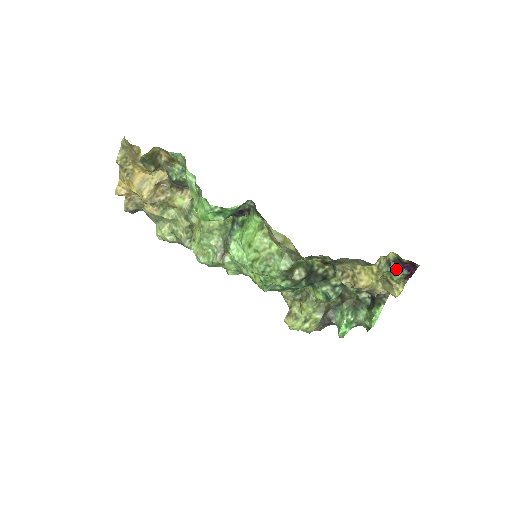
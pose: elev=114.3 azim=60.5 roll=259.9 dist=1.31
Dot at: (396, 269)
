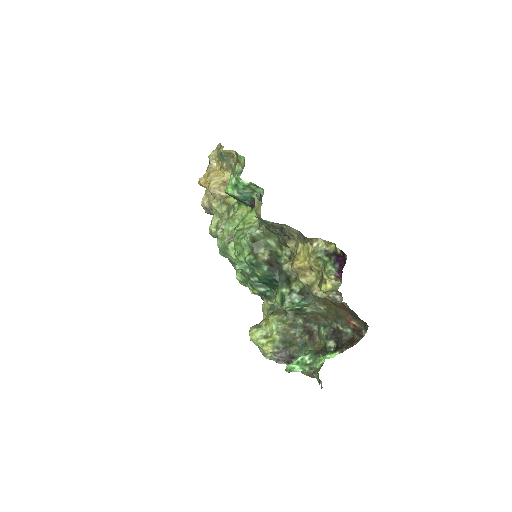
Dot at: (331, 260)
